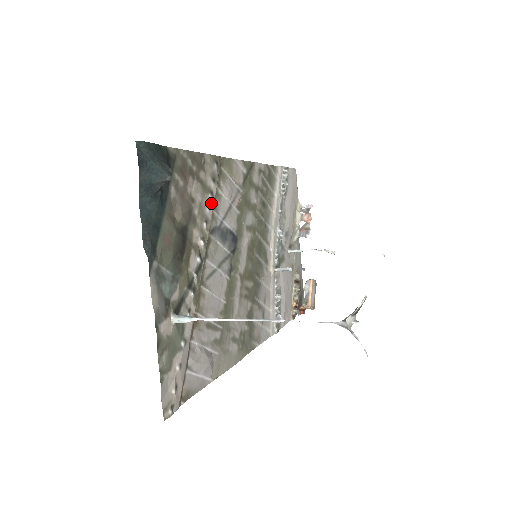
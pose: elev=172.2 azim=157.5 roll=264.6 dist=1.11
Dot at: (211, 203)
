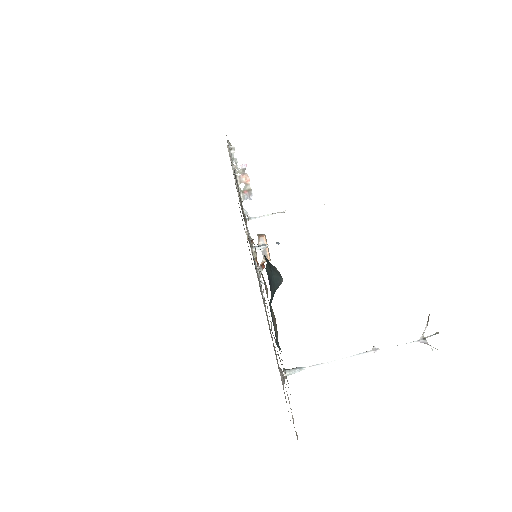
Dot at: occluded
